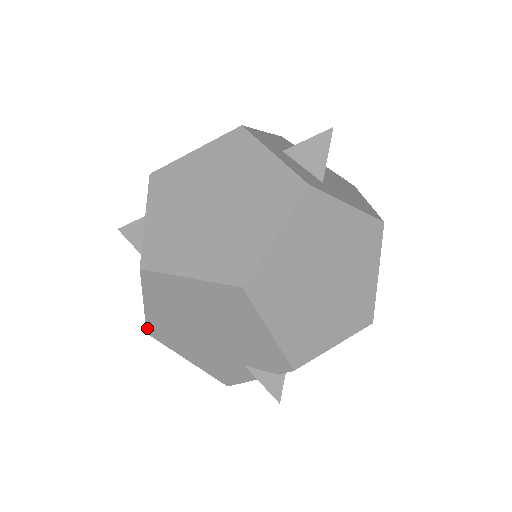
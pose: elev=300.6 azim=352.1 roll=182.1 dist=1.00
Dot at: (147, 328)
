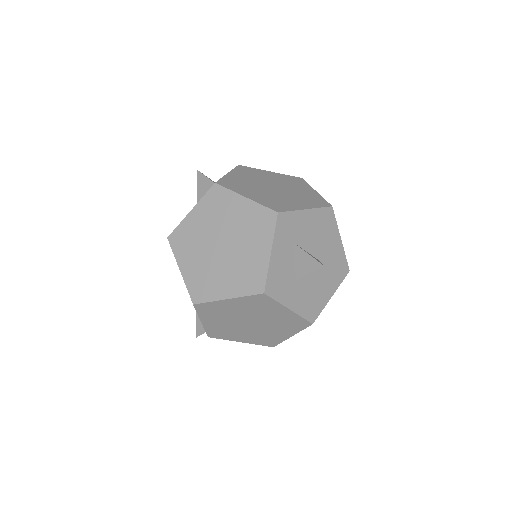
Dot at: occluded
